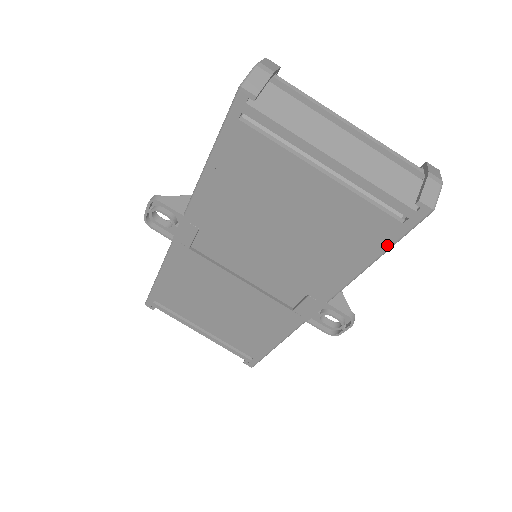
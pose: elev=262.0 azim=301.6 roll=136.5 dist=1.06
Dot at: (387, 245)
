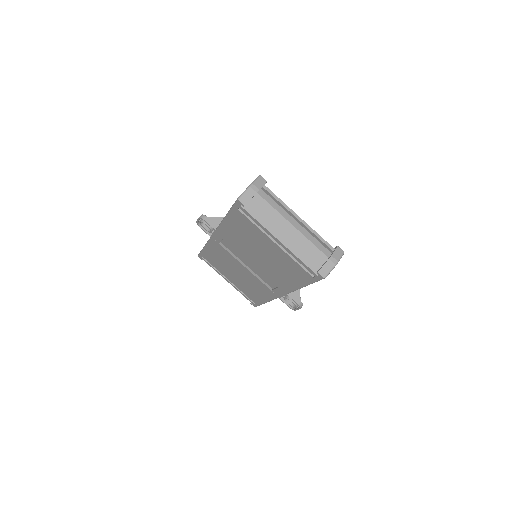
Dot at: (308, 283)
